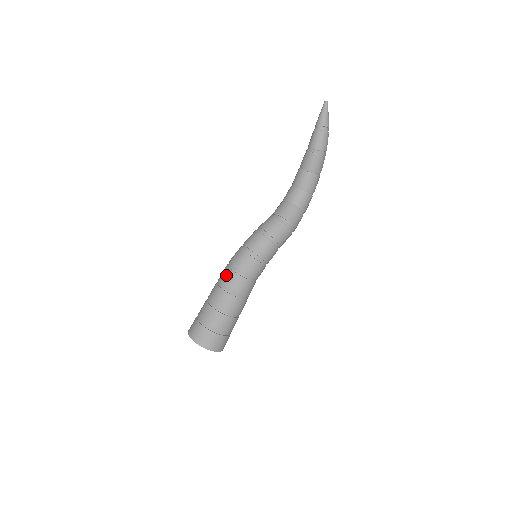
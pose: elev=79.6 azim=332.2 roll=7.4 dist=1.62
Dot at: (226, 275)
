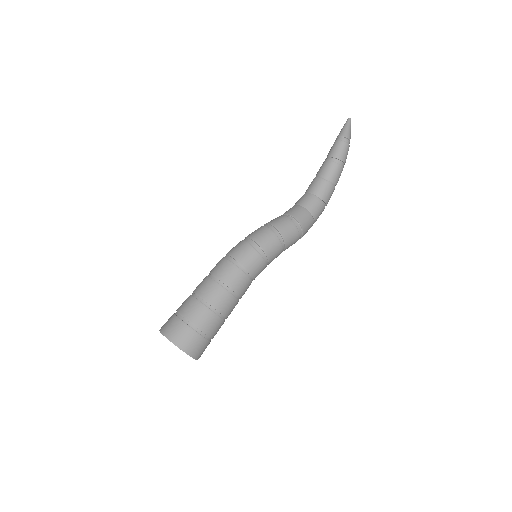
Dot at: (220, 265)
